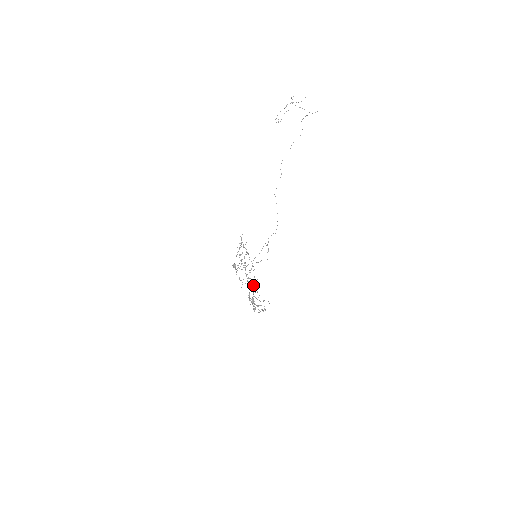
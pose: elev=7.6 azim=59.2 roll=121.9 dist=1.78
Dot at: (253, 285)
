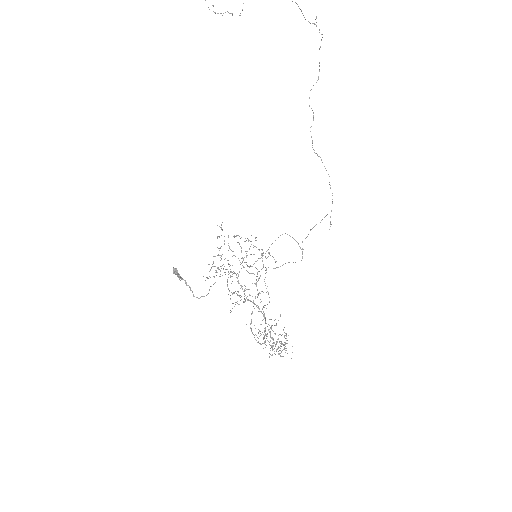
Dot at: (258, 307)
